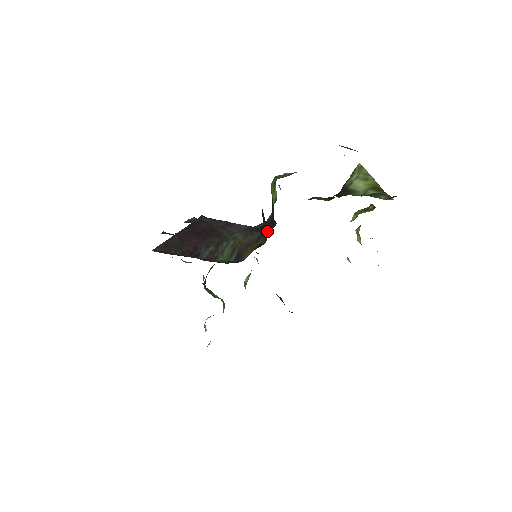
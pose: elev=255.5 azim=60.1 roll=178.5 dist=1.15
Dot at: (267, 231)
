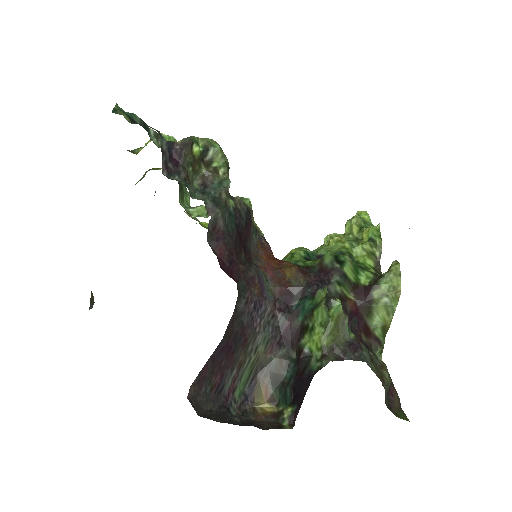
Dot at: (286, 405)
